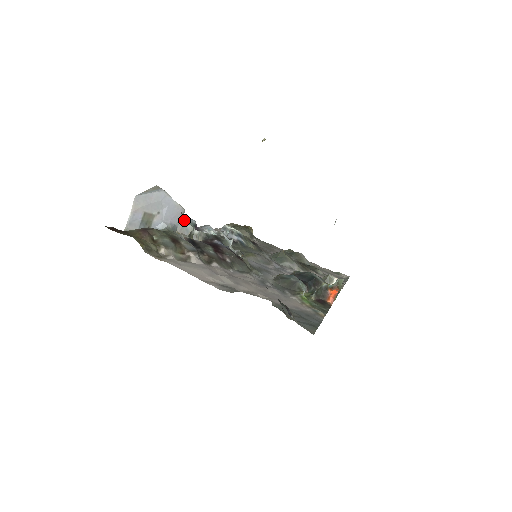
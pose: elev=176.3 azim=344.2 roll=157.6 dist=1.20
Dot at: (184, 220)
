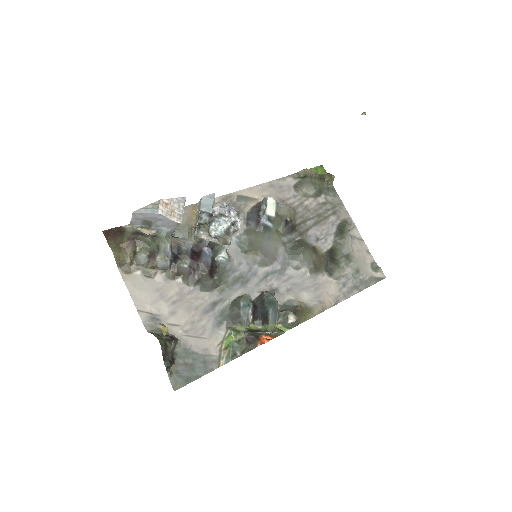
Dot at: (200, 210)
